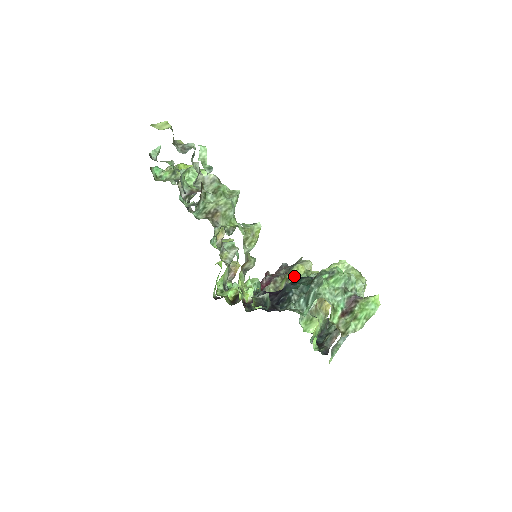
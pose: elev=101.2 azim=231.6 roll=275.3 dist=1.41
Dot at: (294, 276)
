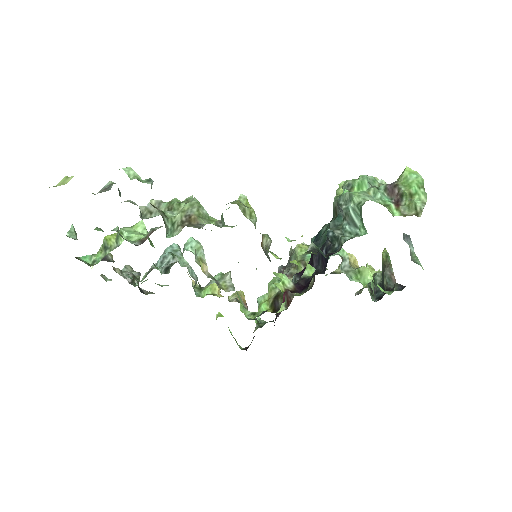
Dot at: (304, 254)
